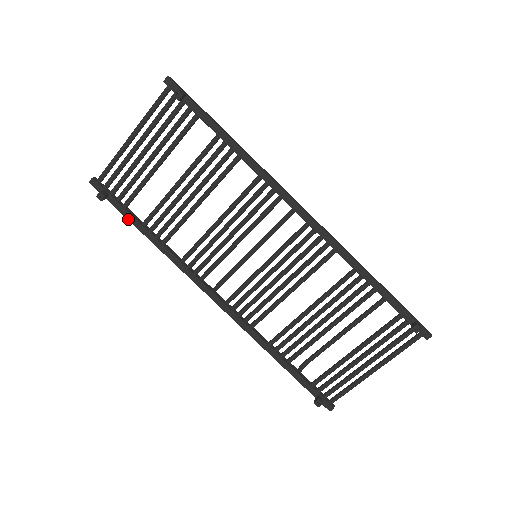
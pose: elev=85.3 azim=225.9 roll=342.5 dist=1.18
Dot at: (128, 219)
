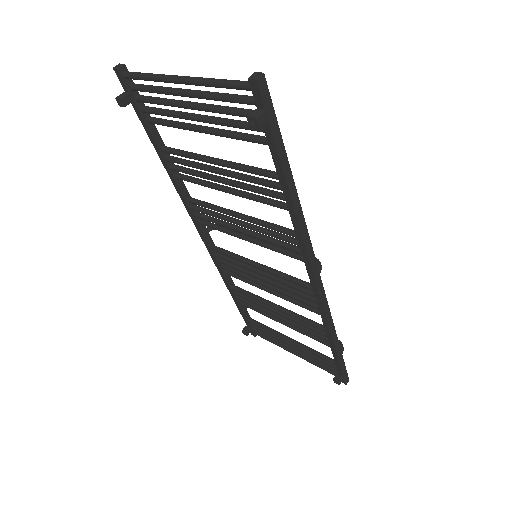
Dot at: (147, 134)
